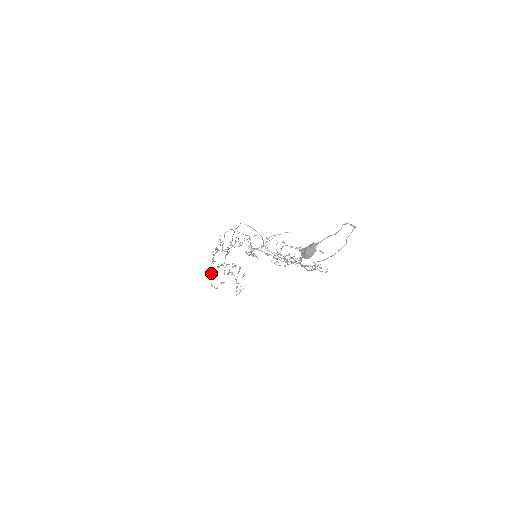
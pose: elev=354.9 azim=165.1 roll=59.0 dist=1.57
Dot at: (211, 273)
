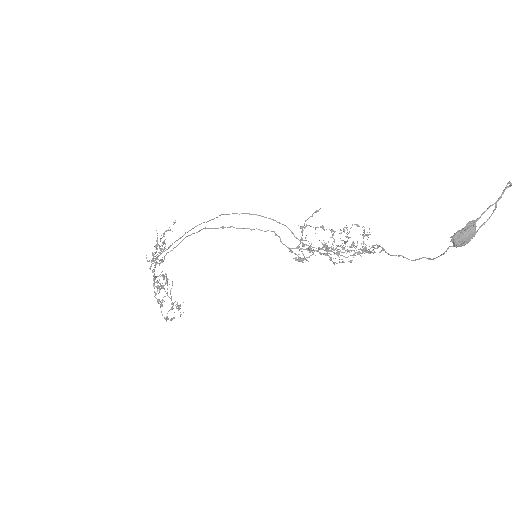
Dot at: (157, 300)
